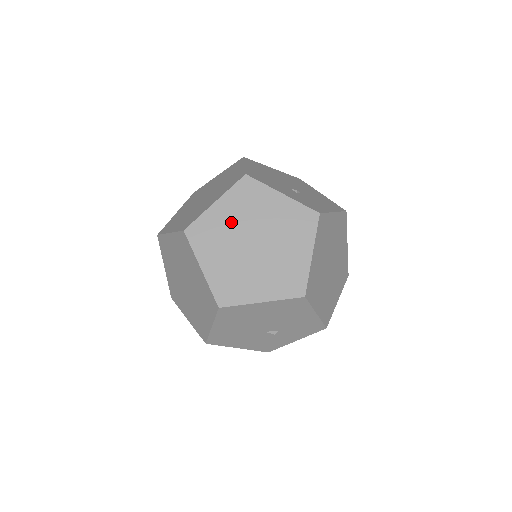
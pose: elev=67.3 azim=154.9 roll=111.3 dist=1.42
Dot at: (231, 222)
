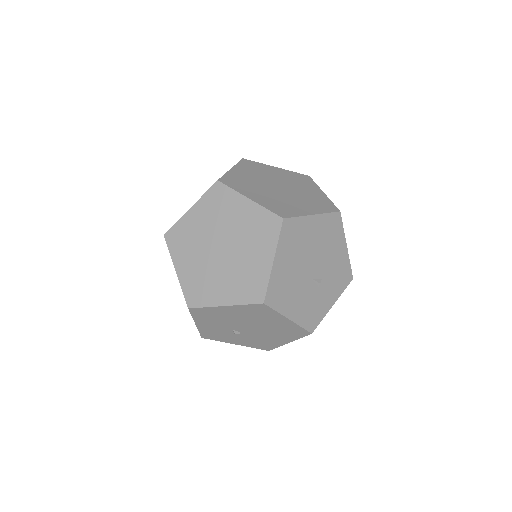
Dot at: (252, 177)
